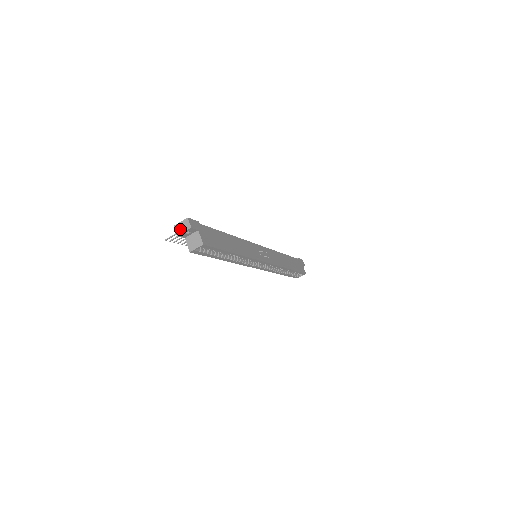
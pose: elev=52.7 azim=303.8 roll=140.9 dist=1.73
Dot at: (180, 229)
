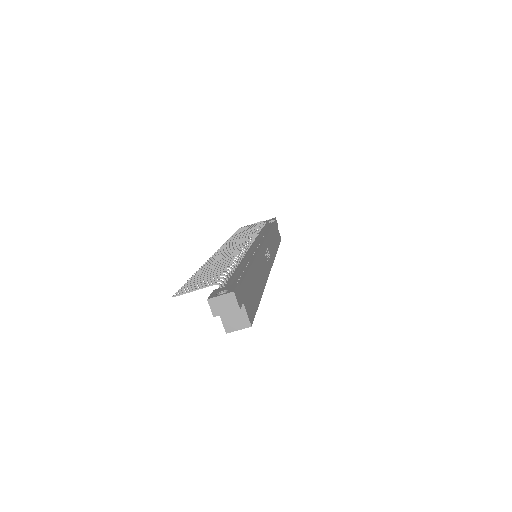
Dot at: (219, 307)
